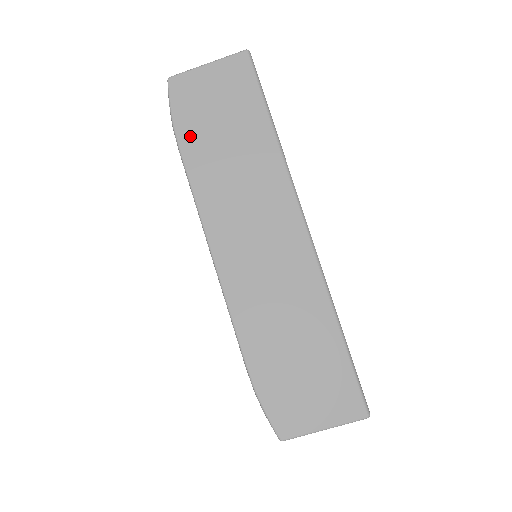
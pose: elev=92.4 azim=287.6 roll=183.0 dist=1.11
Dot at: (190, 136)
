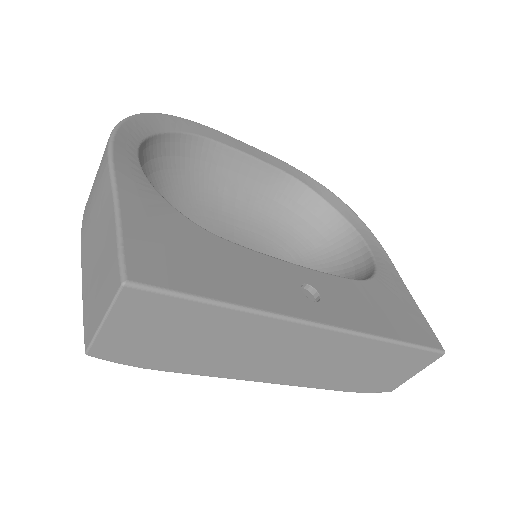
Dot at: (164, 362)
